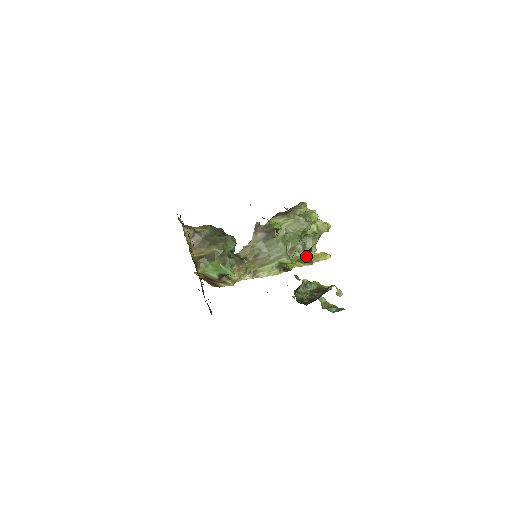
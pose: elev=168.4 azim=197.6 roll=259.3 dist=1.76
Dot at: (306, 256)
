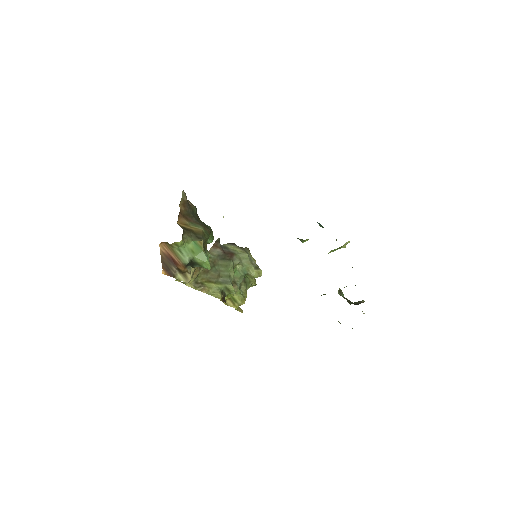
Dot at: (242, 296)
